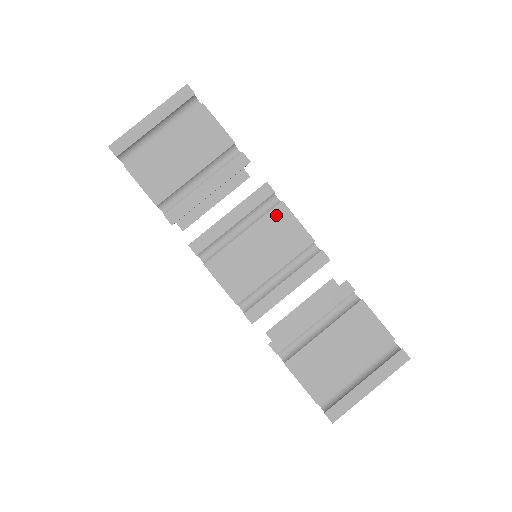
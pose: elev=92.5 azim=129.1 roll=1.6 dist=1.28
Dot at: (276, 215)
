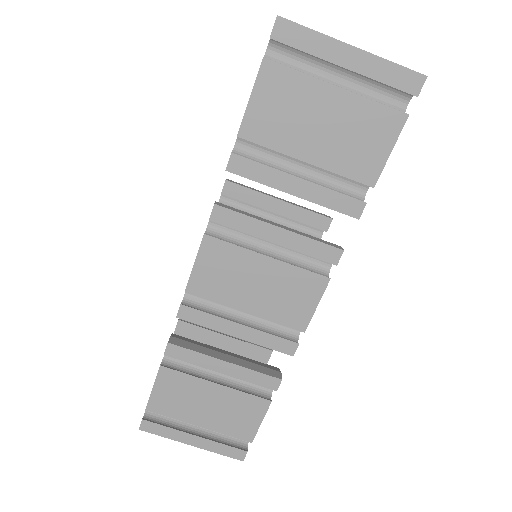
Dot at: (310, 280)
